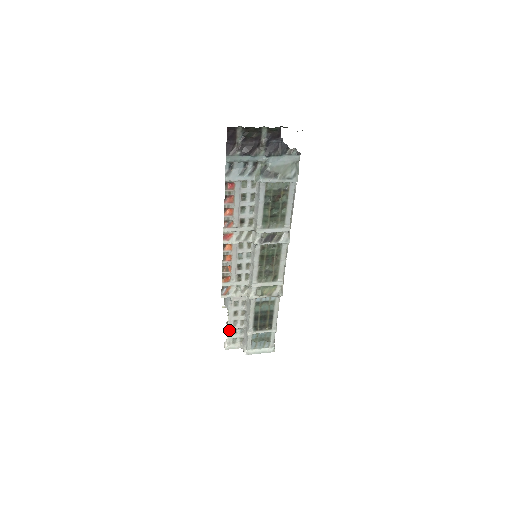
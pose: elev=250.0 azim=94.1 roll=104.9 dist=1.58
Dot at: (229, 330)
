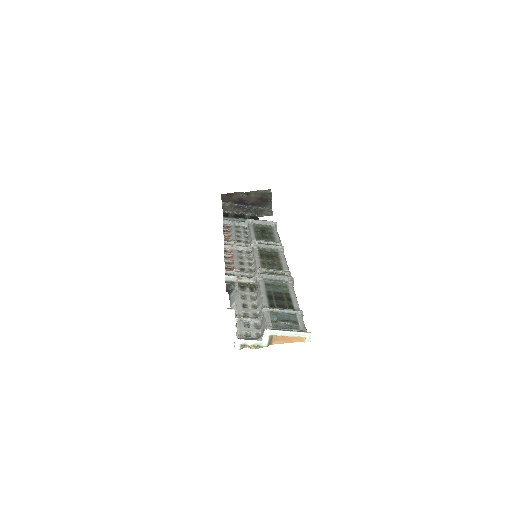
Dot at: (239, 322)
